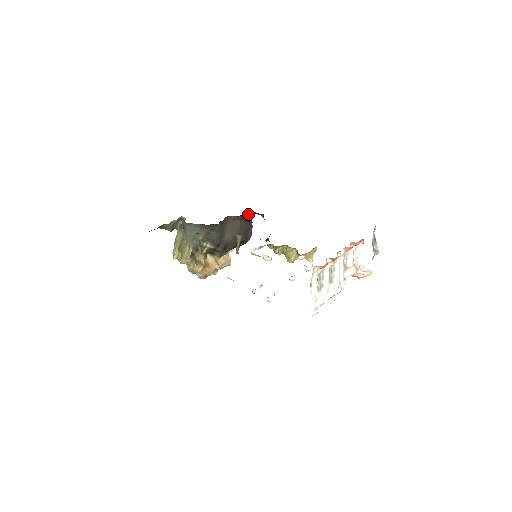
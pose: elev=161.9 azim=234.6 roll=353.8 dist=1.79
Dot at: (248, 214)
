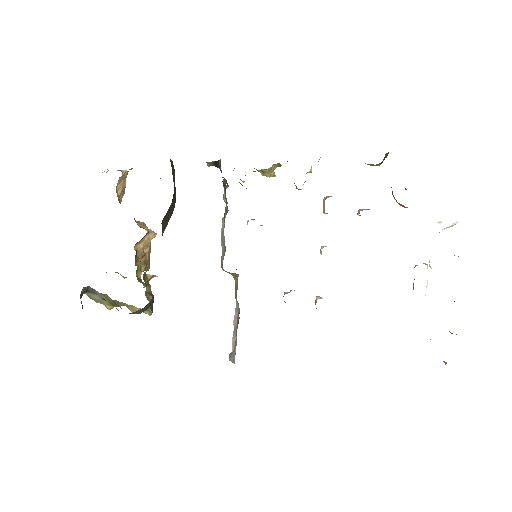
Dot at: occluded
